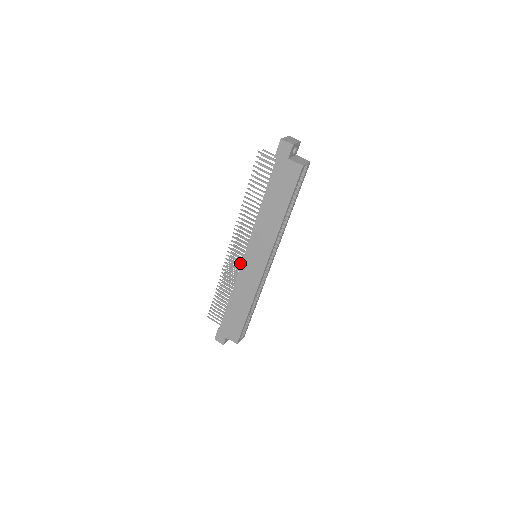
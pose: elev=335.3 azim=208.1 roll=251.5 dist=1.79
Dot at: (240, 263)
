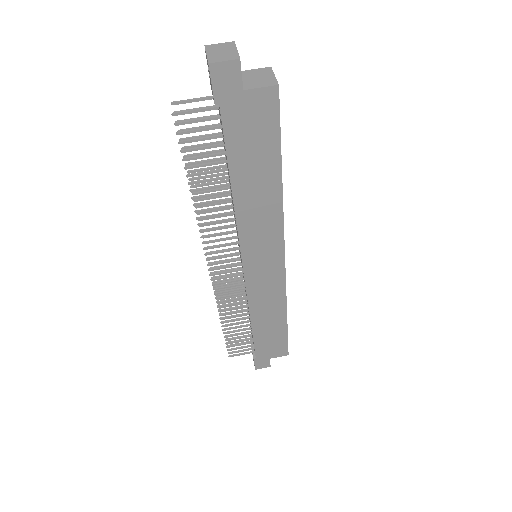
Dot at: (240, 280)
